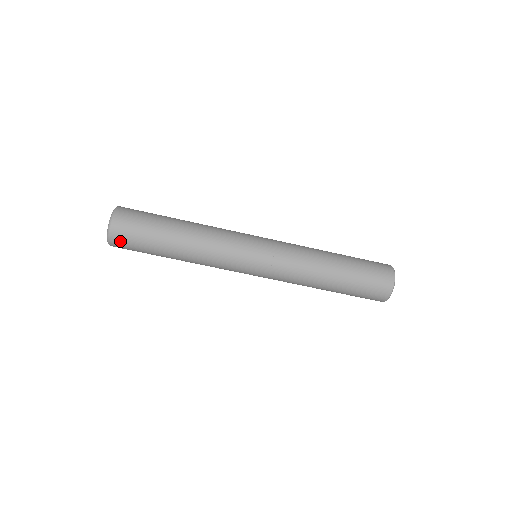
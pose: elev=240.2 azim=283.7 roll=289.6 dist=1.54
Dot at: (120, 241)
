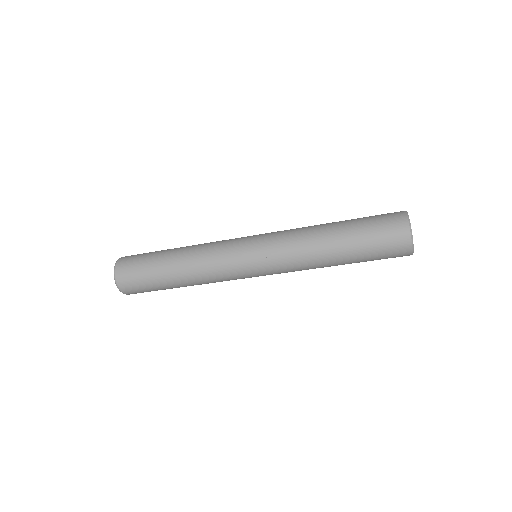
Dot at: (130, 289)
